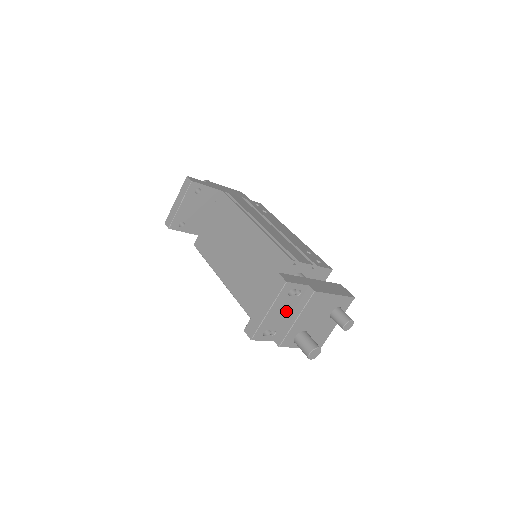
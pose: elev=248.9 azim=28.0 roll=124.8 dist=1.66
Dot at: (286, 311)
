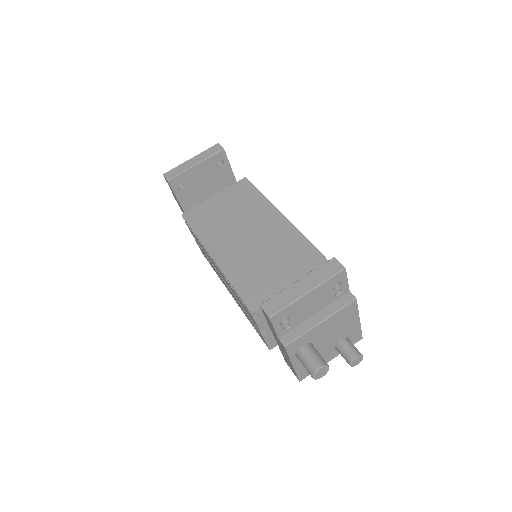
Dot at: (315, 307)
